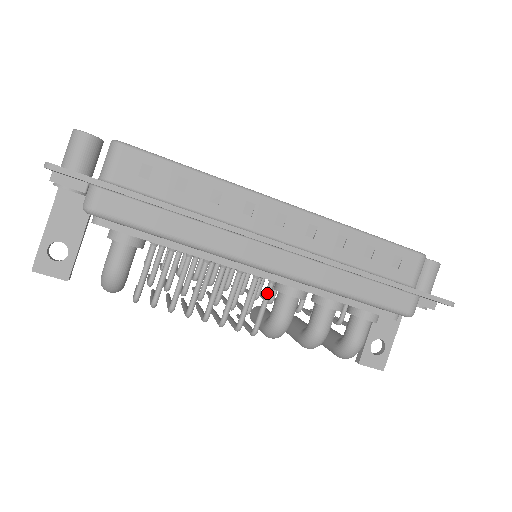
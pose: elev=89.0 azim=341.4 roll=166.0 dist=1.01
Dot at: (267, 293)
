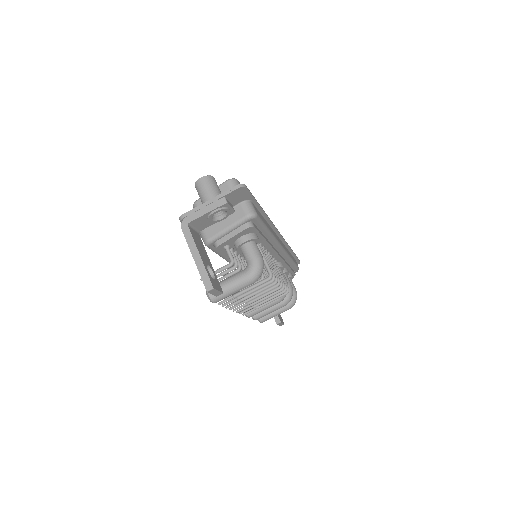
Dot at: (279, 268)
